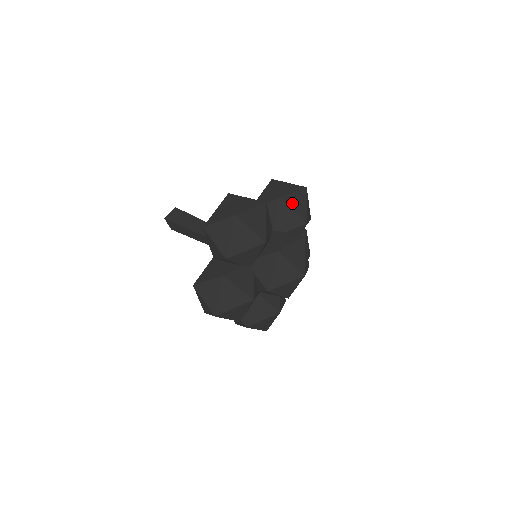
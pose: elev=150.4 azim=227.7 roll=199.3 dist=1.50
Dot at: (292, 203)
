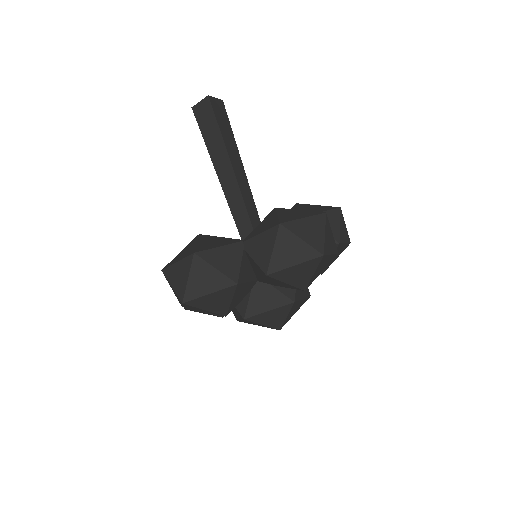
Dot at: (286, 277)
